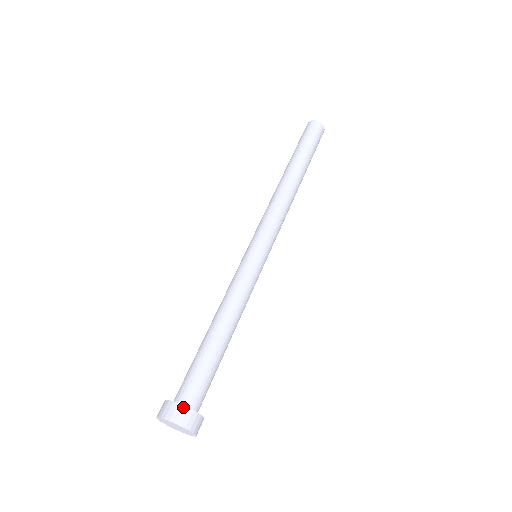
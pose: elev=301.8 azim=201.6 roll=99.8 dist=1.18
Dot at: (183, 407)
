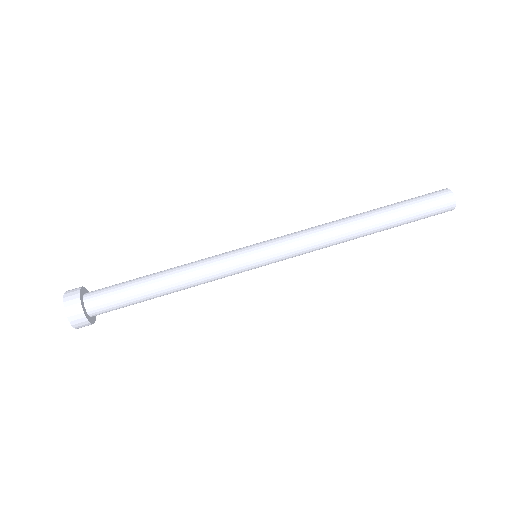
Dot at: (78, 294)
